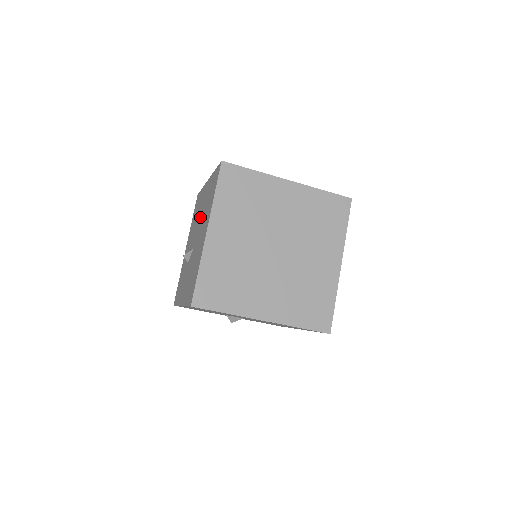
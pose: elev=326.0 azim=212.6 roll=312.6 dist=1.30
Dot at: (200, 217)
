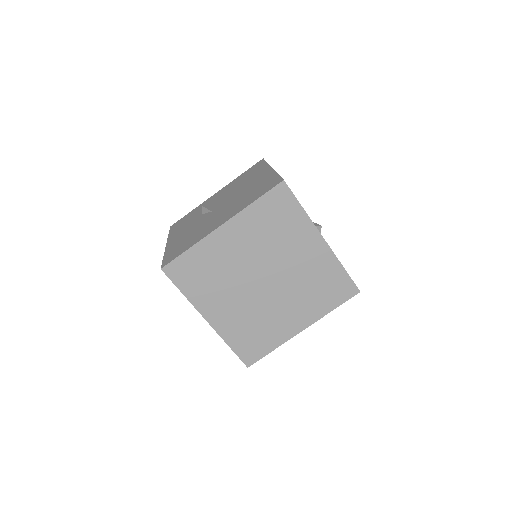
Dot at: (238, 193)
